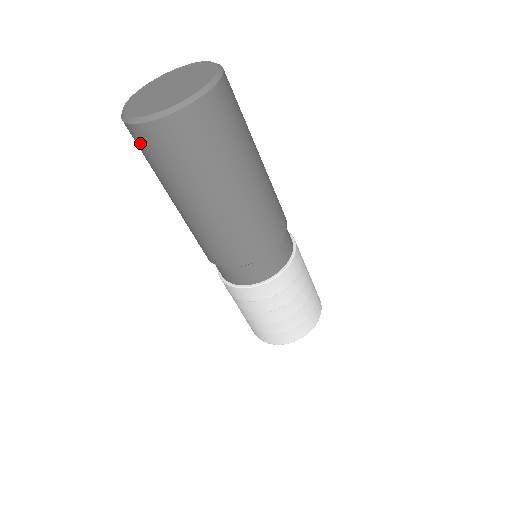
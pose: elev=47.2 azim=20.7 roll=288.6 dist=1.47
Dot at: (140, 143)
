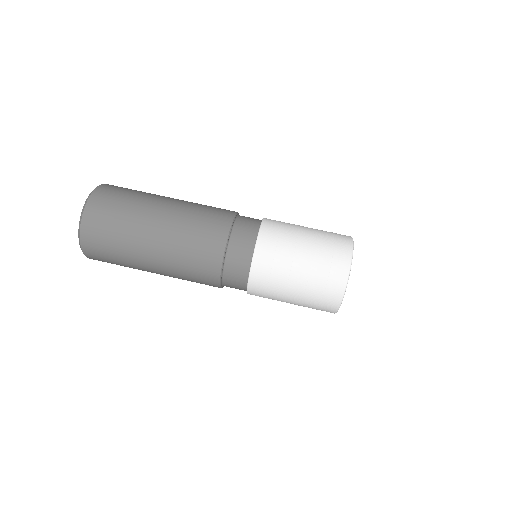
Dot at: (97, 253)
